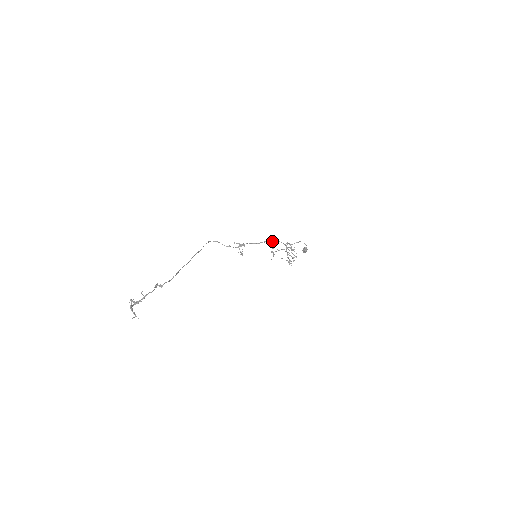
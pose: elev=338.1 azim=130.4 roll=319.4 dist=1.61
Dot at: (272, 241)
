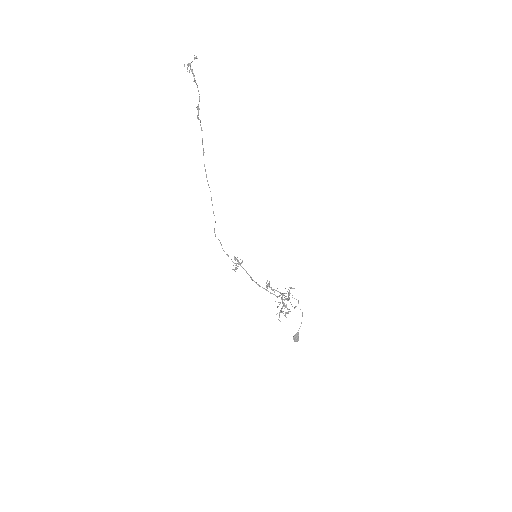
Dot at: (267, 290)
